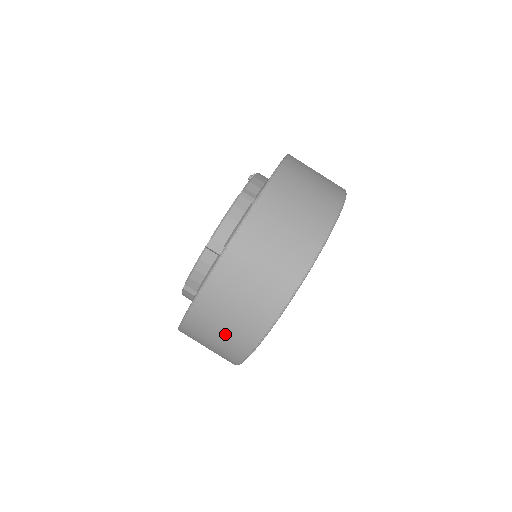
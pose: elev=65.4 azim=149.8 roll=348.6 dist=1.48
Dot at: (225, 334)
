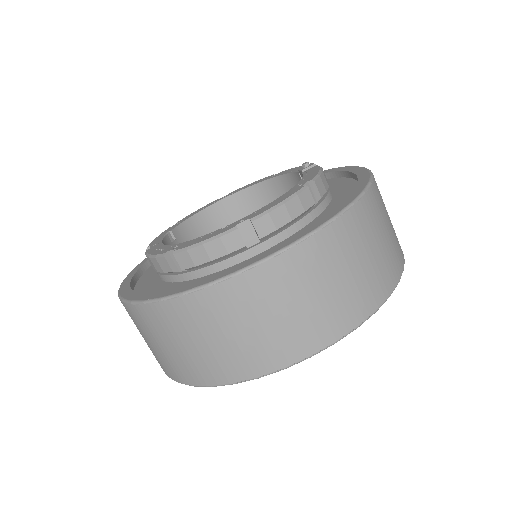
Dot at: (201, 349)
